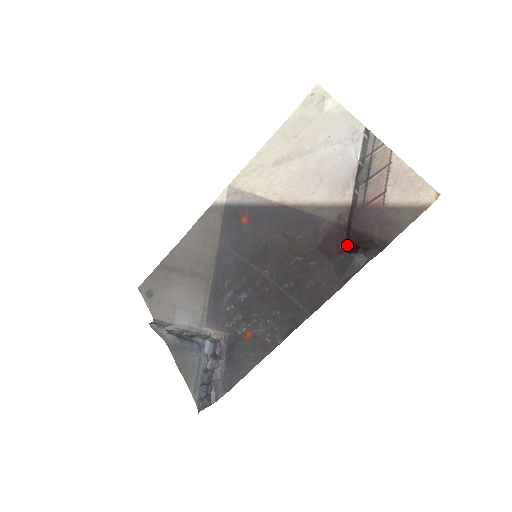
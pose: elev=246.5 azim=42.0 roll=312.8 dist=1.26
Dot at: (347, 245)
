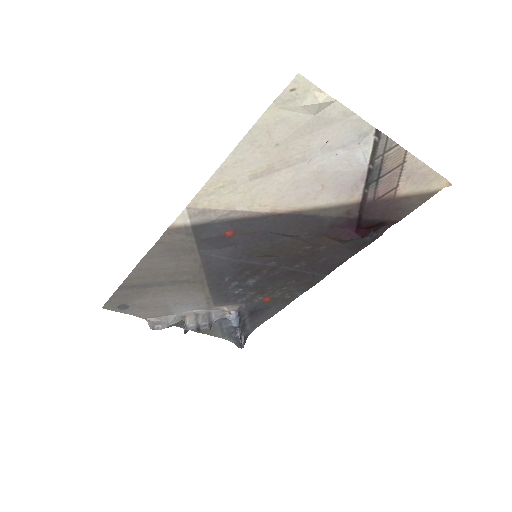
Dot at: (358, 231)
